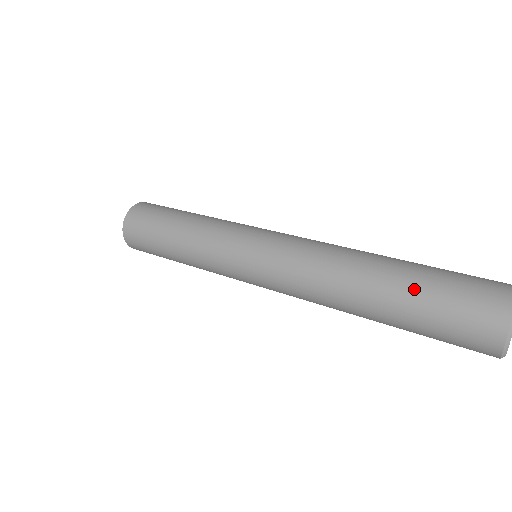
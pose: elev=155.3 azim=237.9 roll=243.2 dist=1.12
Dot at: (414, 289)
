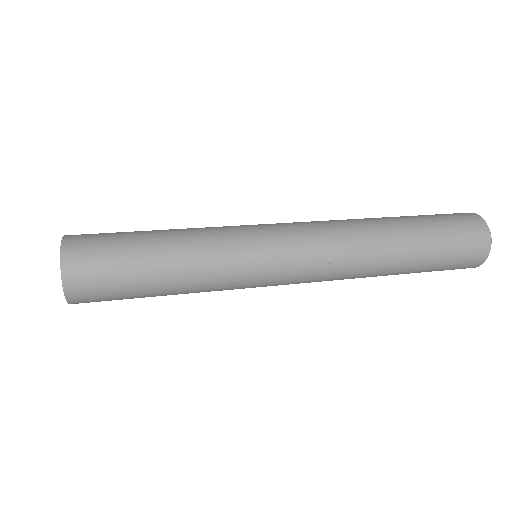
Dot at: (422, 223)
